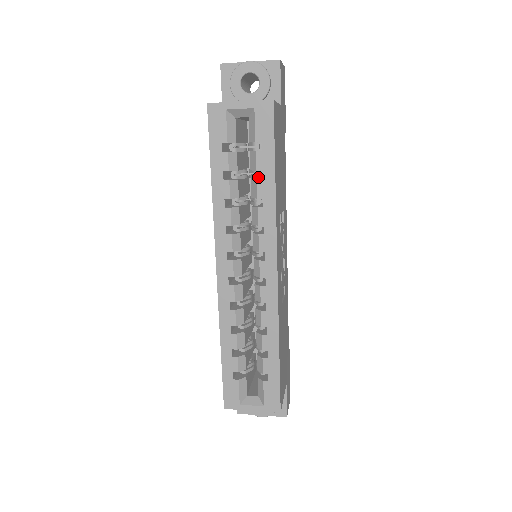
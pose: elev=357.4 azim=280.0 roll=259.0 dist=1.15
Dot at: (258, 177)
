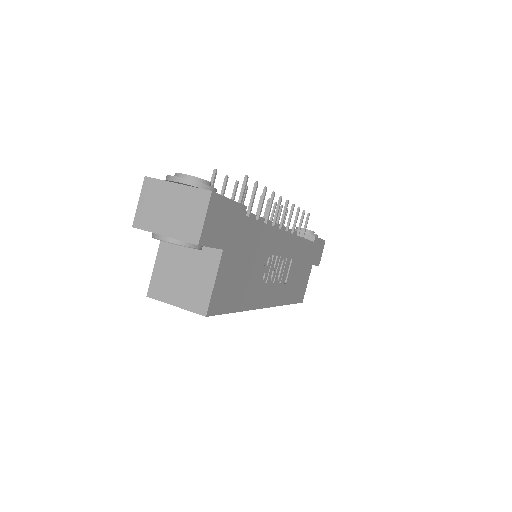
Dot at: occluded
